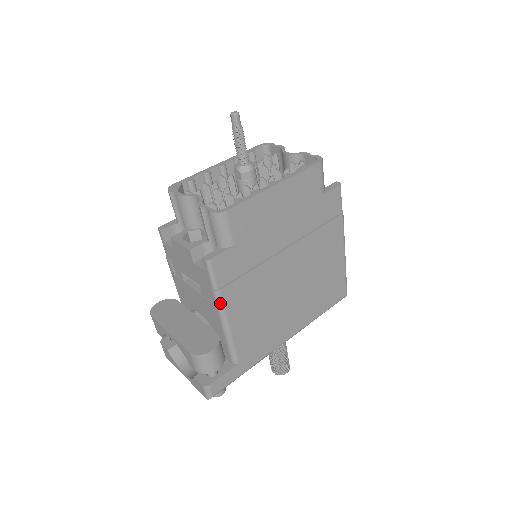
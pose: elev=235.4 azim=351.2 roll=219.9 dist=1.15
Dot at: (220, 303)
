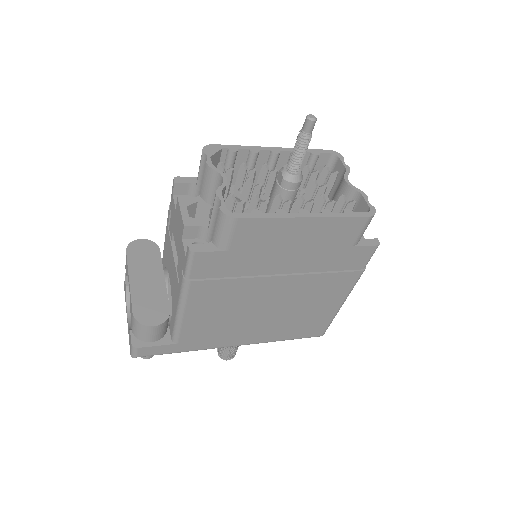
Dot at: (184, 291)
